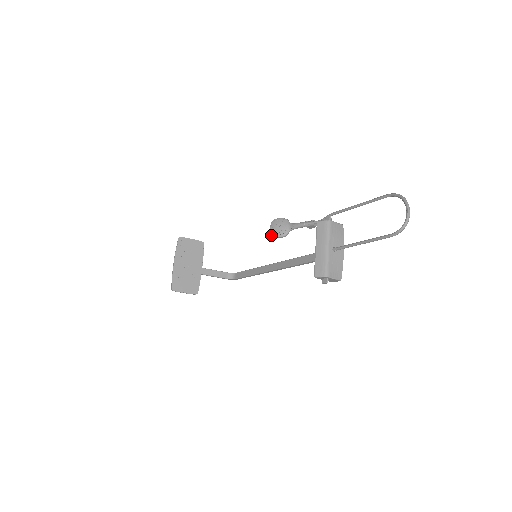
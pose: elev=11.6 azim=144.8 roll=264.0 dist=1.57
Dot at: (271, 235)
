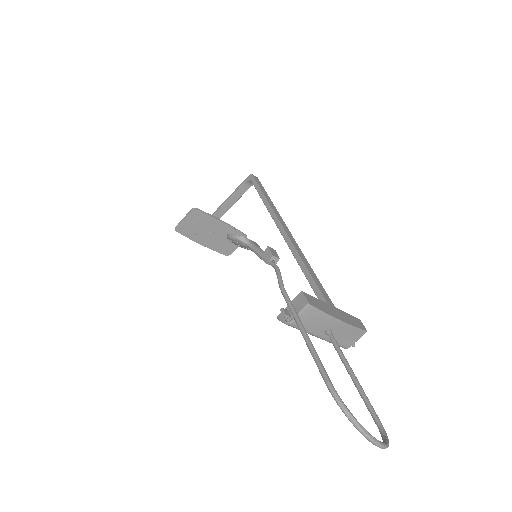
Dot at: occluded
